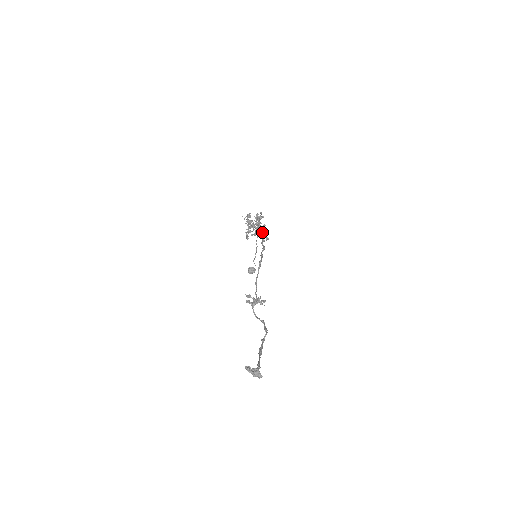
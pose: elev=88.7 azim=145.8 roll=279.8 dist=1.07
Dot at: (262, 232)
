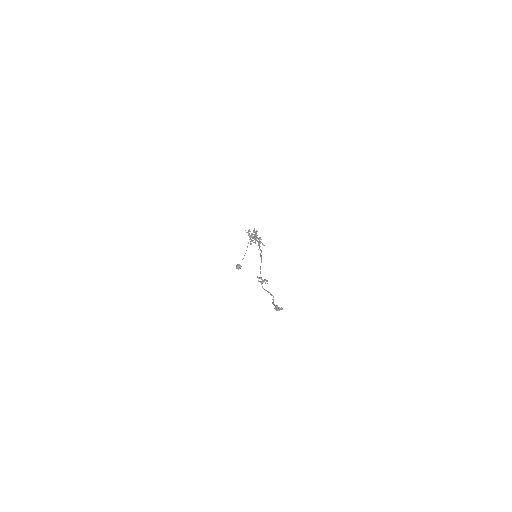
Dot at: (260, 241)
